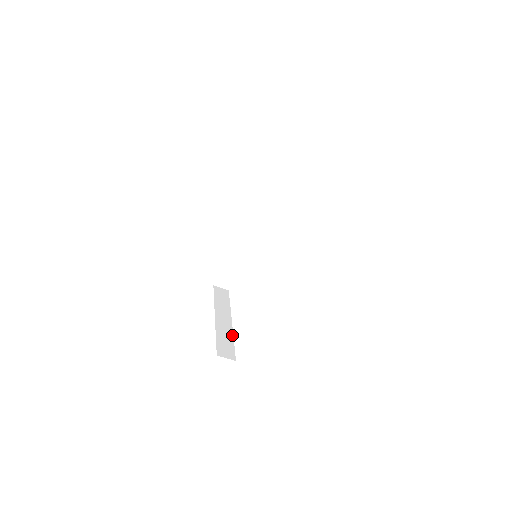
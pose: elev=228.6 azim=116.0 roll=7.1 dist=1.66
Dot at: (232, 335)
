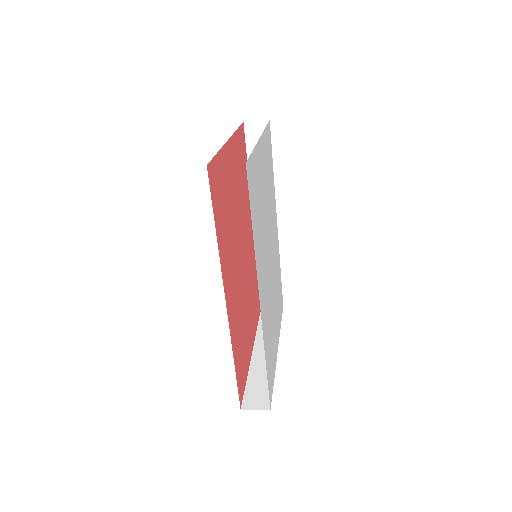
Dot at: occluded
